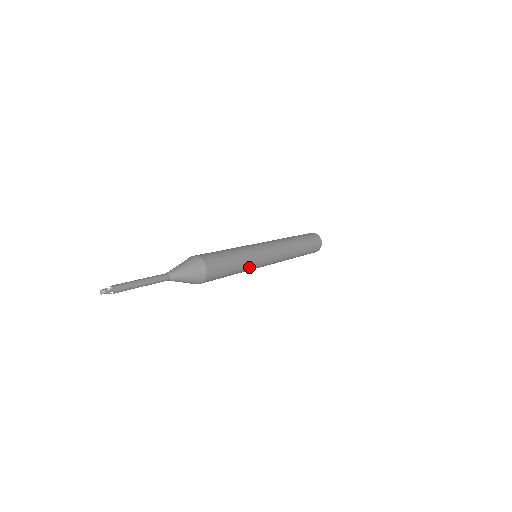
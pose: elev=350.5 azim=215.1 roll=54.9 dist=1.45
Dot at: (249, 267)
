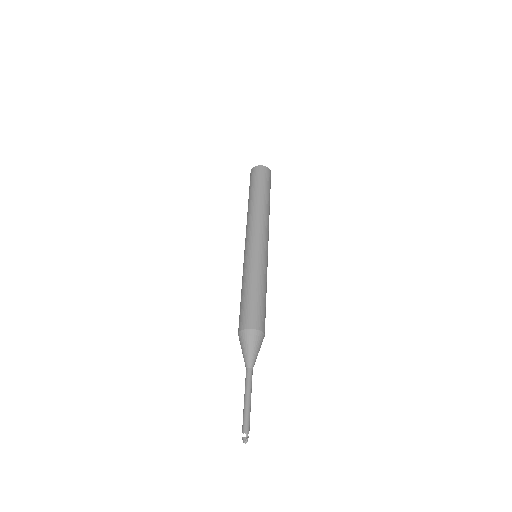
Dot at: (266, 276)
